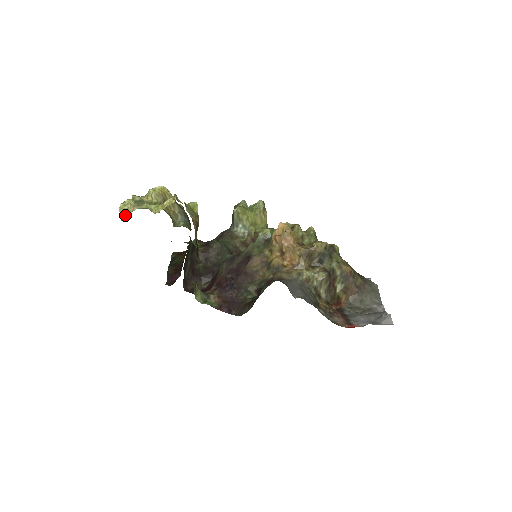
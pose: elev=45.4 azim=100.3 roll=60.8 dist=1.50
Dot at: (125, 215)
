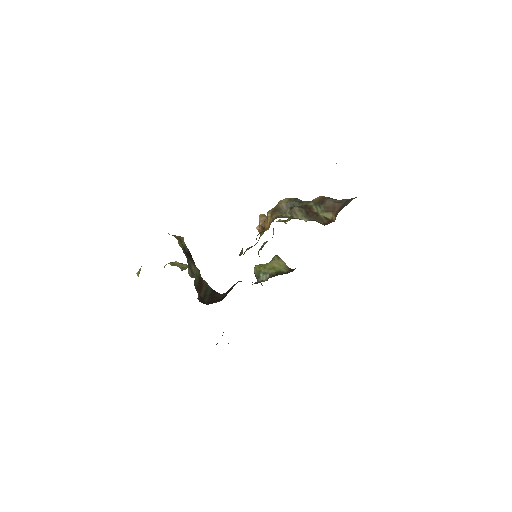
Dot at: (139, 272)
